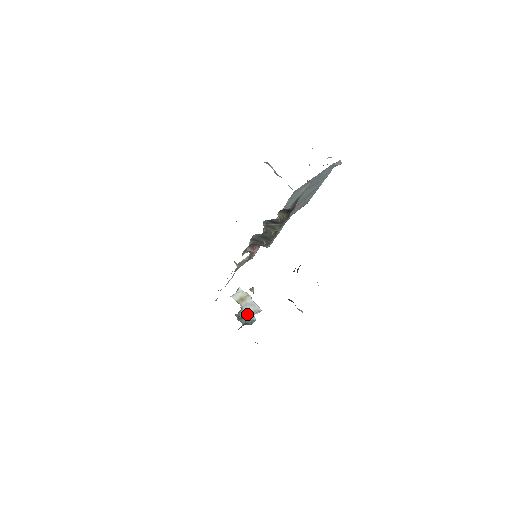
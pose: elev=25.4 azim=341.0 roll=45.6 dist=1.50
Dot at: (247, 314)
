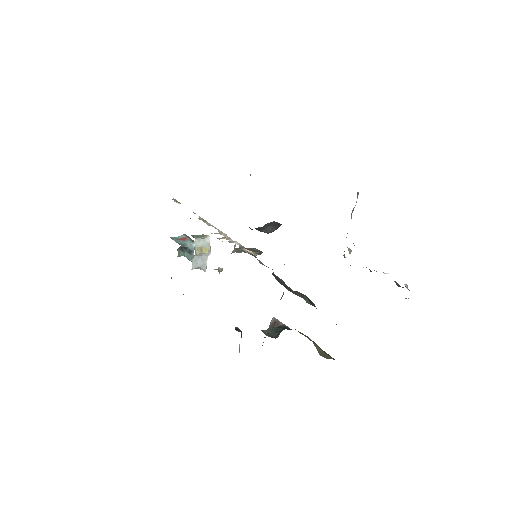
Dot at: (190, 251)
